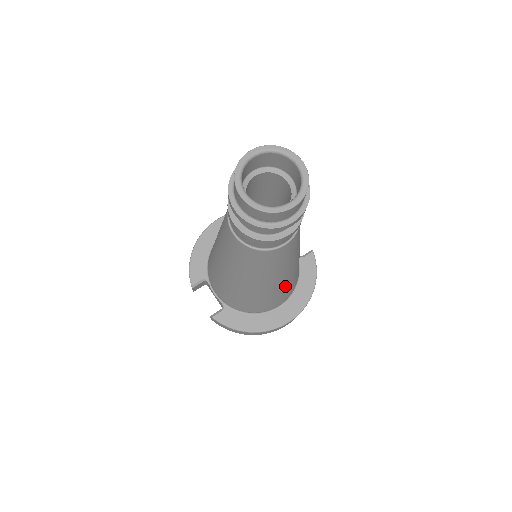
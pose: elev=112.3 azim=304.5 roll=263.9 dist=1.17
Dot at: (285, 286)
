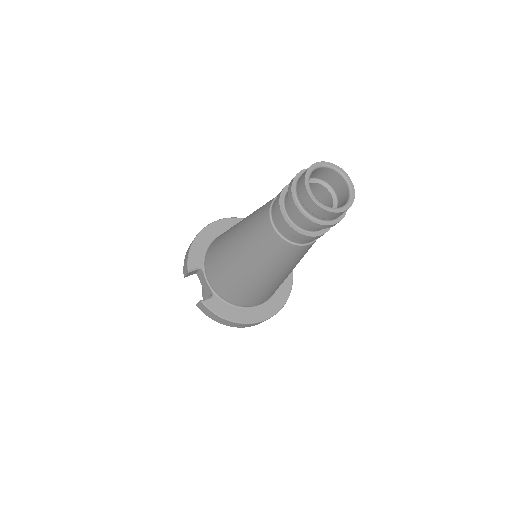
Dot at: (277, 286)
